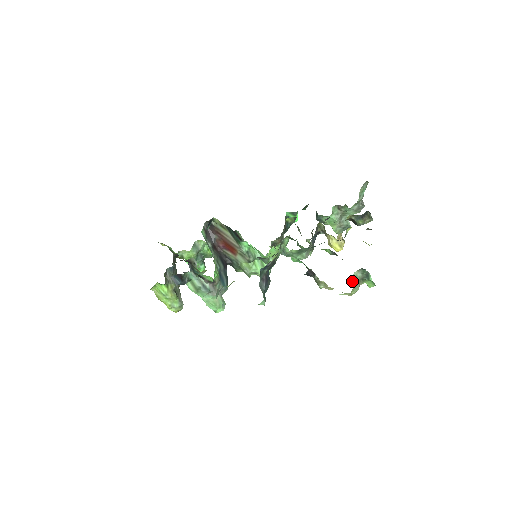
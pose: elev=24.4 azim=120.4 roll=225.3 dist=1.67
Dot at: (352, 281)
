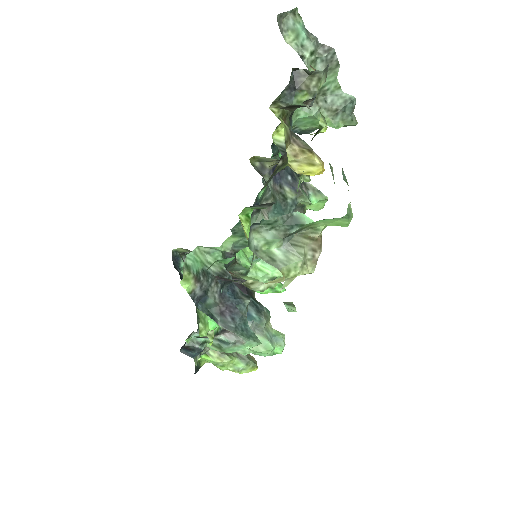
Dot at: (267, 257)
